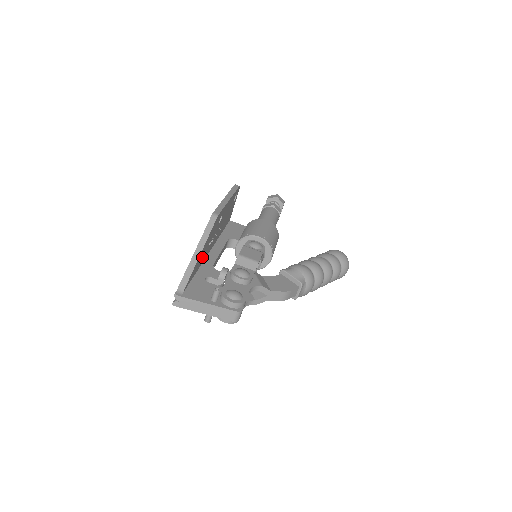
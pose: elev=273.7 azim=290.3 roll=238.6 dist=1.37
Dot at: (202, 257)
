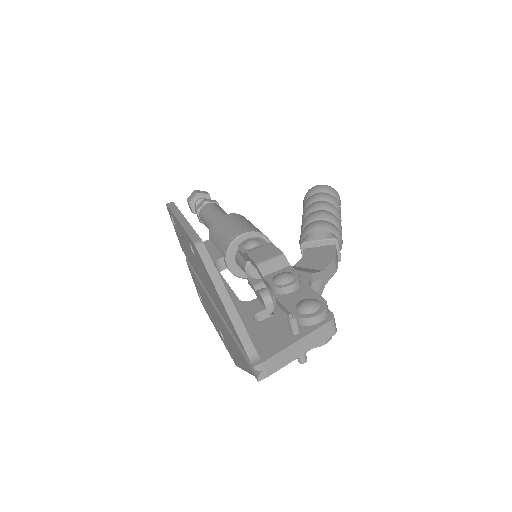
Dot at: occluded
